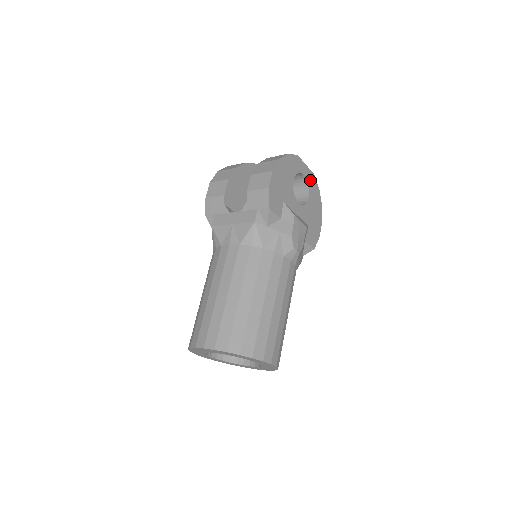
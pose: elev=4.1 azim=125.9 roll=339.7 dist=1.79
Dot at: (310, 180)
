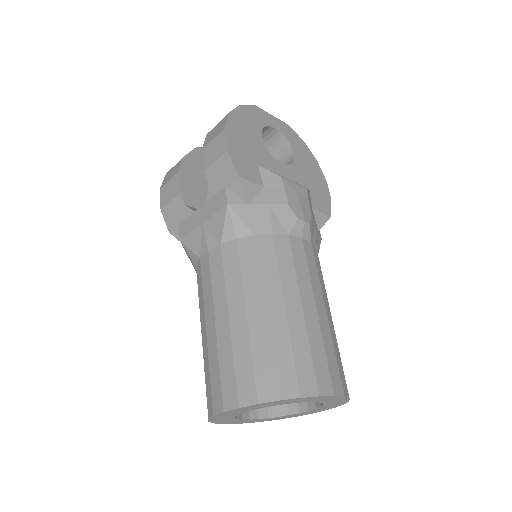
Dot at: (286, 133)
